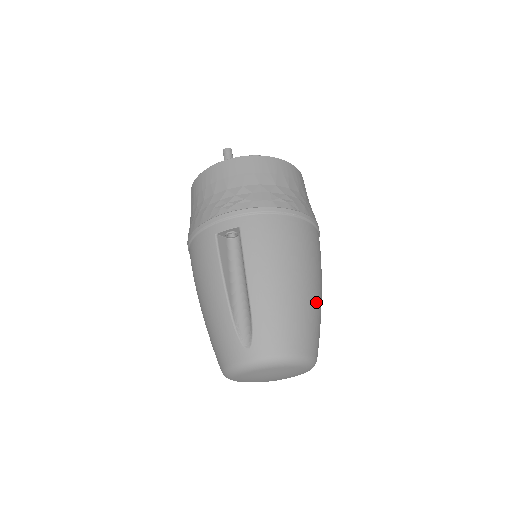
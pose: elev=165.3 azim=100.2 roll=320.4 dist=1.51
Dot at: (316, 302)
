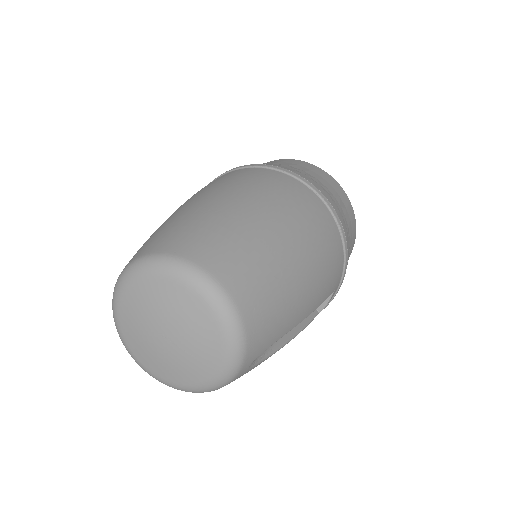
Dot at: (239, 217)
